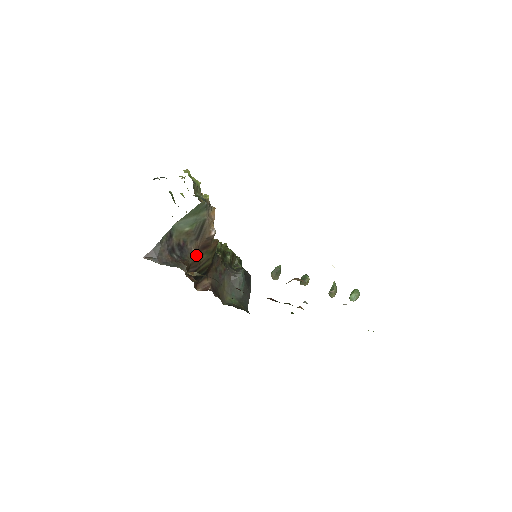
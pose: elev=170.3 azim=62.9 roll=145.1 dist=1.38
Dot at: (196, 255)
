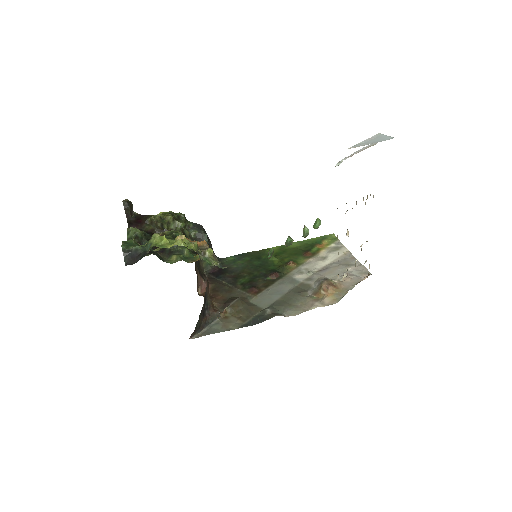
Dot at: (208, 289)
